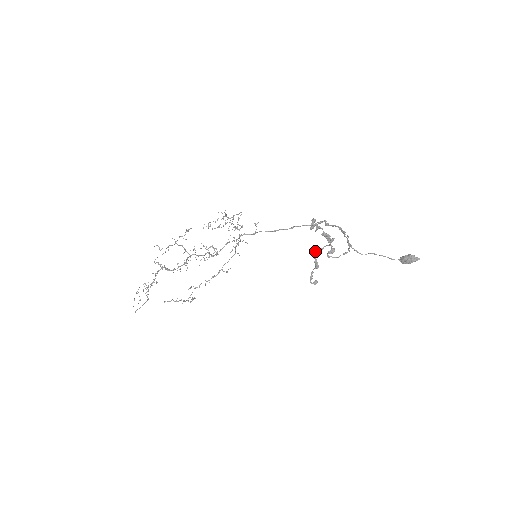
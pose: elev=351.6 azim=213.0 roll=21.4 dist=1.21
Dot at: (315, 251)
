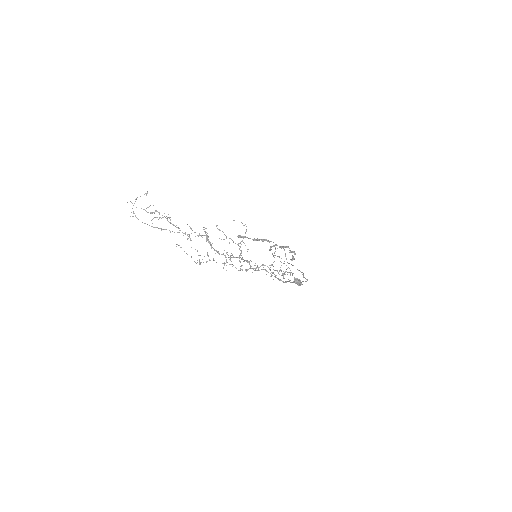
Dot at: (266, 239)
